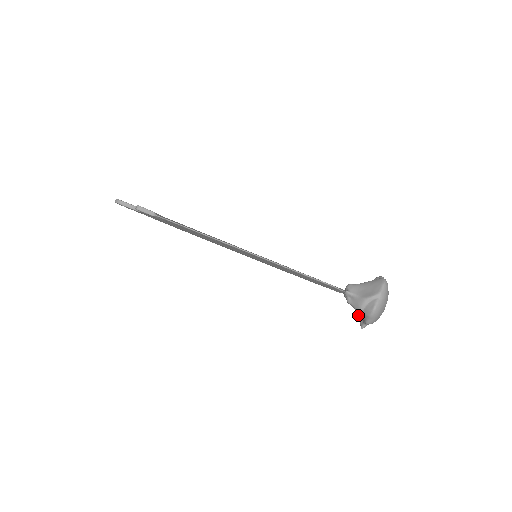
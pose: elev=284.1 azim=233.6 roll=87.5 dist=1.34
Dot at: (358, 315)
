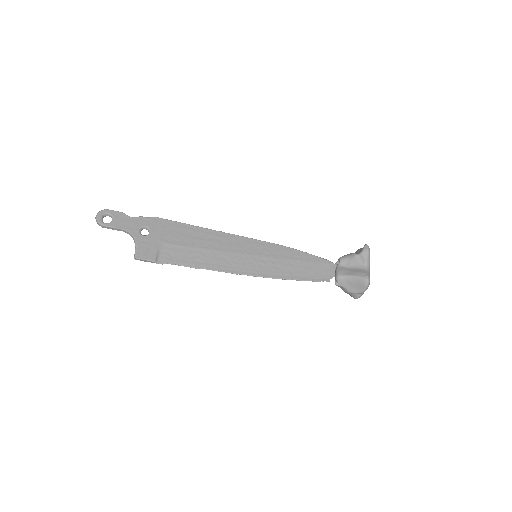
Dot at: occluded
